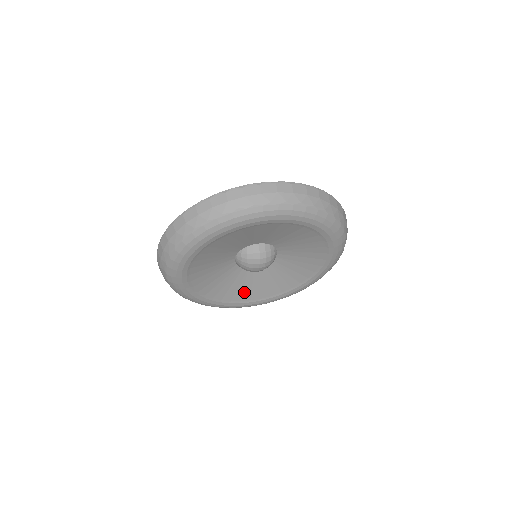
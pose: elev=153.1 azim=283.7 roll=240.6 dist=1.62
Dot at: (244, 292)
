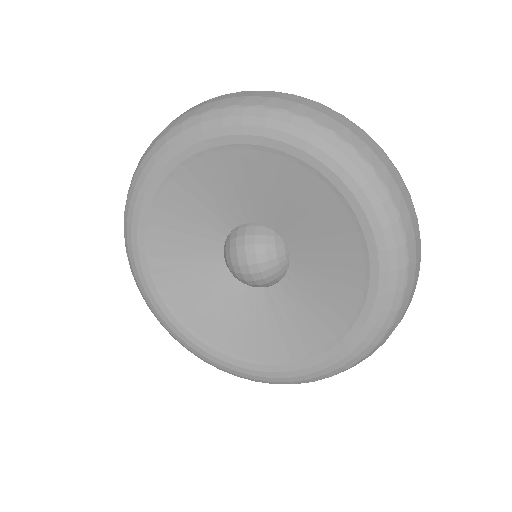
Dot at: (259, 340)
